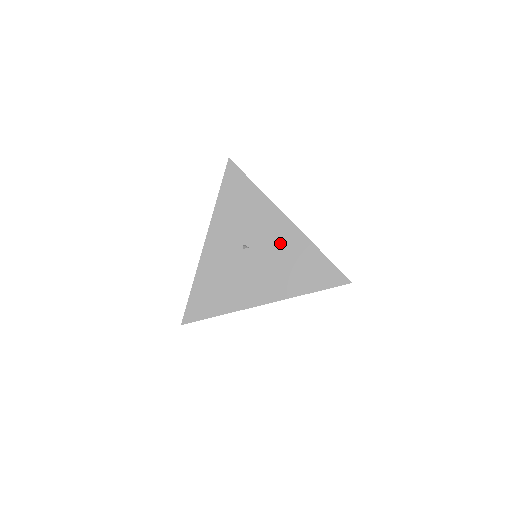
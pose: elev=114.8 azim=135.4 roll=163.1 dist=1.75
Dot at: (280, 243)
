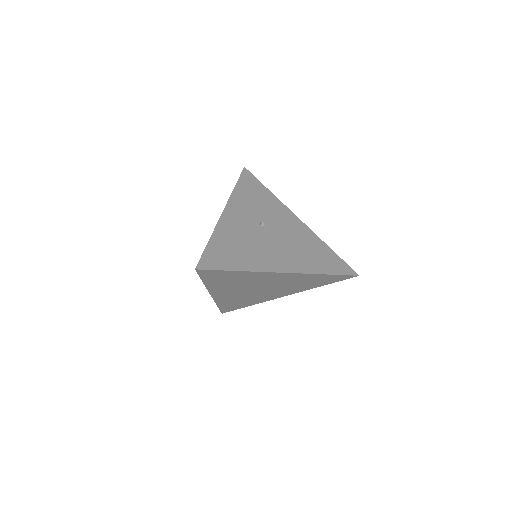
Dot at: (293, 231)
